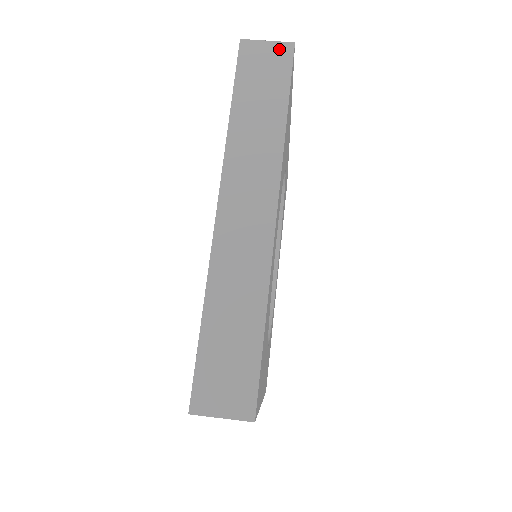
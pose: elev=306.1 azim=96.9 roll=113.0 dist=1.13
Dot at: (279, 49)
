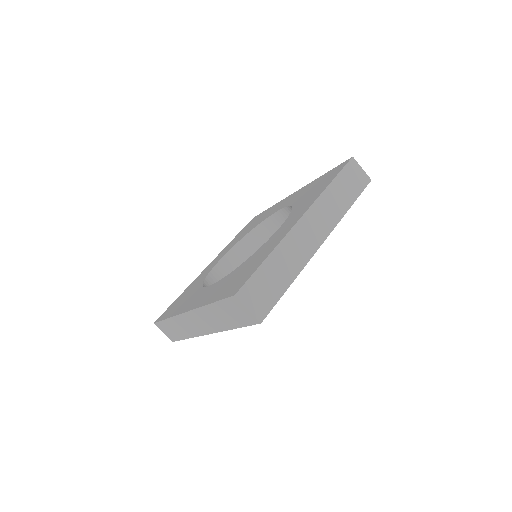
Dot at: (251, 317)
